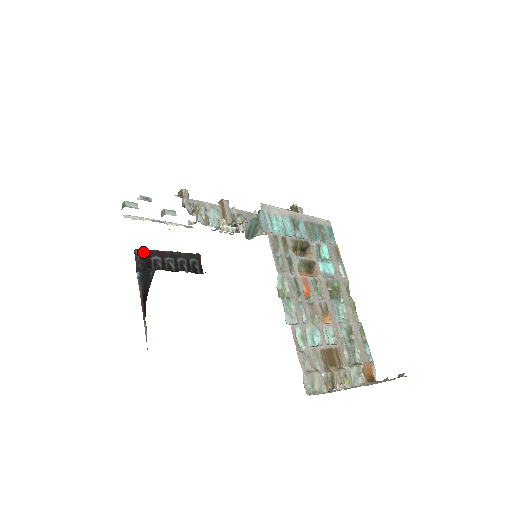
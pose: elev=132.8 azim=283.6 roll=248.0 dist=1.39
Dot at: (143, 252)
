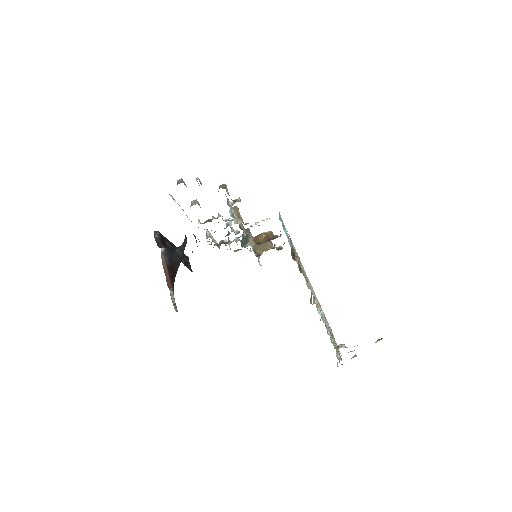
Dot at: (161, 235)
